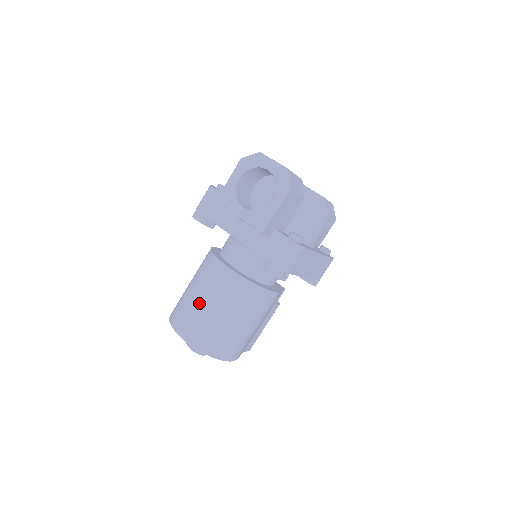
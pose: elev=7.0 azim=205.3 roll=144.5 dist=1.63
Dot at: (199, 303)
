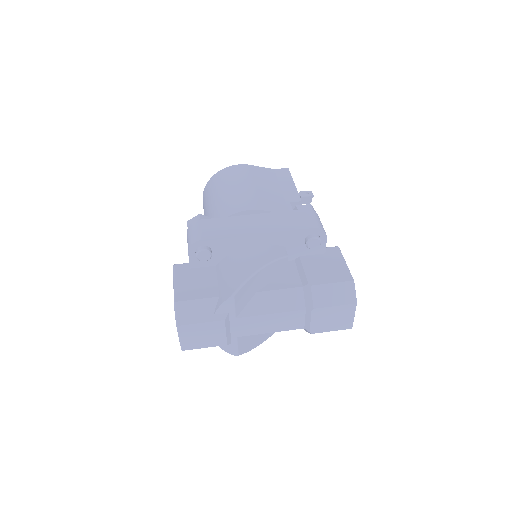
Dot at: occluded
